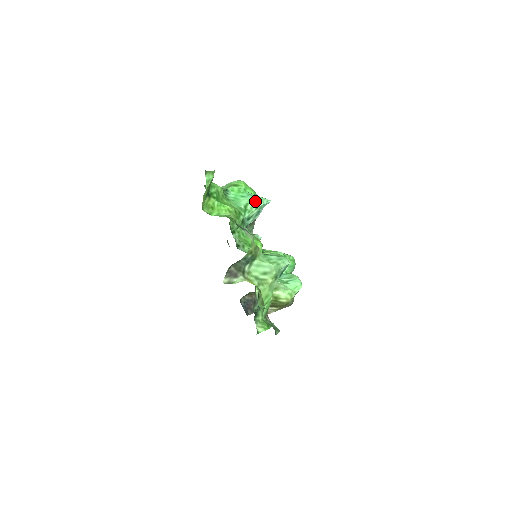
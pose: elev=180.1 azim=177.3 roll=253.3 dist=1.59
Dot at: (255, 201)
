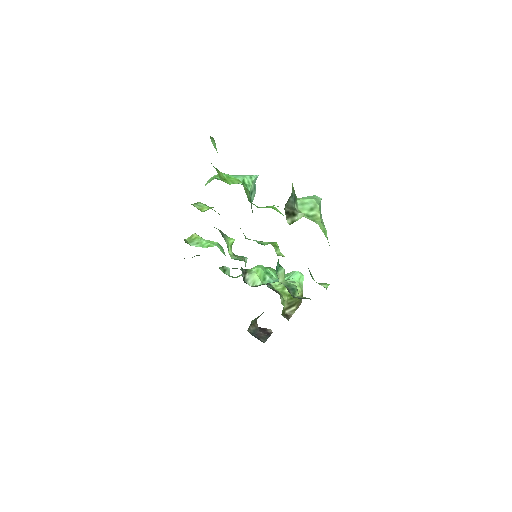
Dot at: (247, 176)
